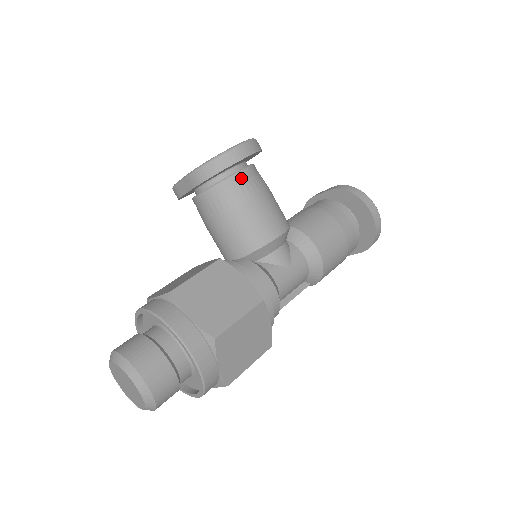
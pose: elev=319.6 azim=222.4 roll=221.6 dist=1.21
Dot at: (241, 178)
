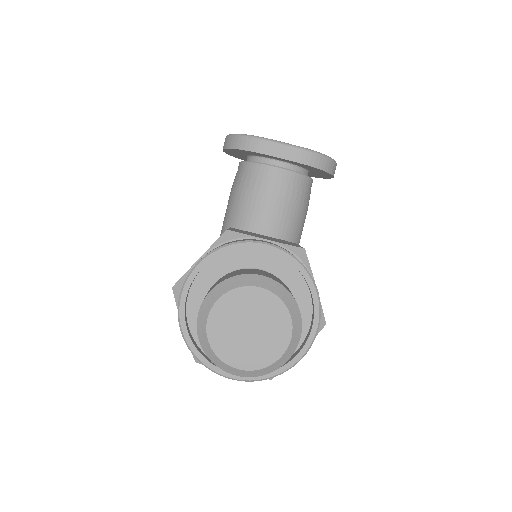
Dot at: occluded
